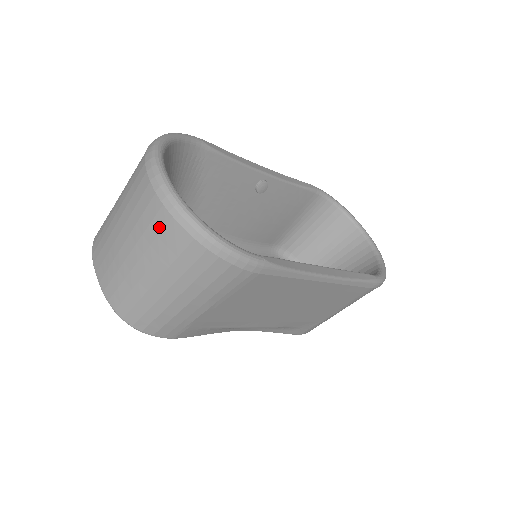
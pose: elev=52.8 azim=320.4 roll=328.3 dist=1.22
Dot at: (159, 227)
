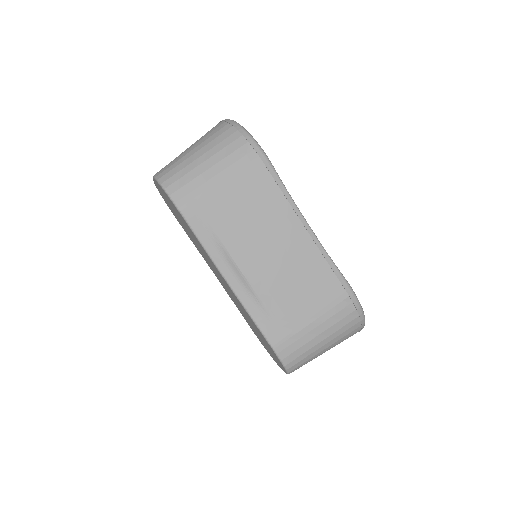
Dot at: (214, 129)
